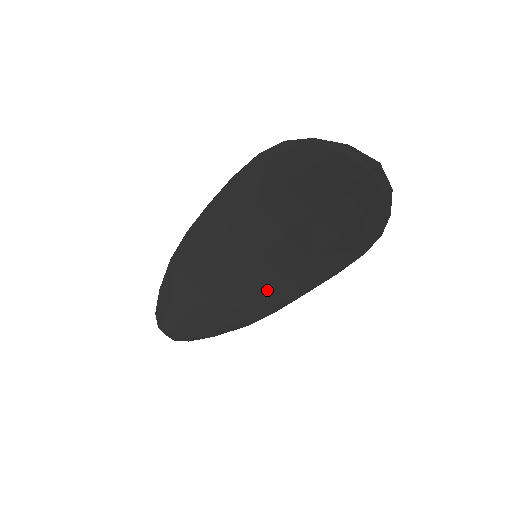
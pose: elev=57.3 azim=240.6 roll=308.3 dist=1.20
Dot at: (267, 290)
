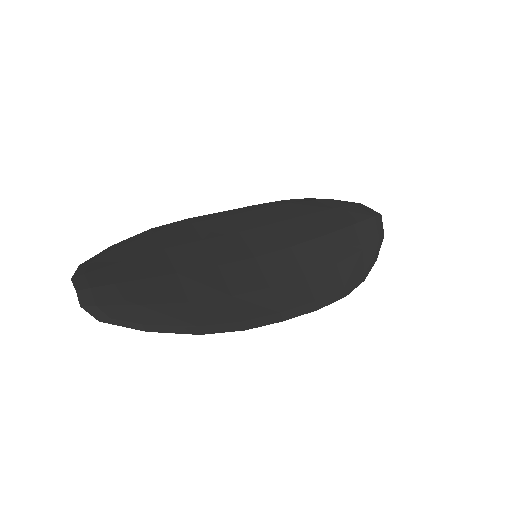
Dot at: (248, 297)
